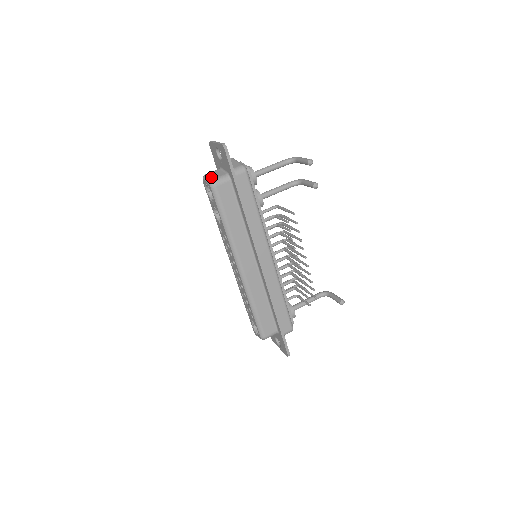
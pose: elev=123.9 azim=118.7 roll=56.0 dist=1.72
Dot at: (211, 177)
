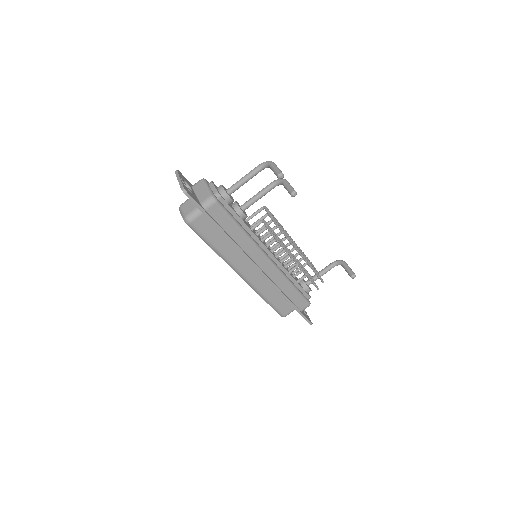
Dot at: (185, 212)
